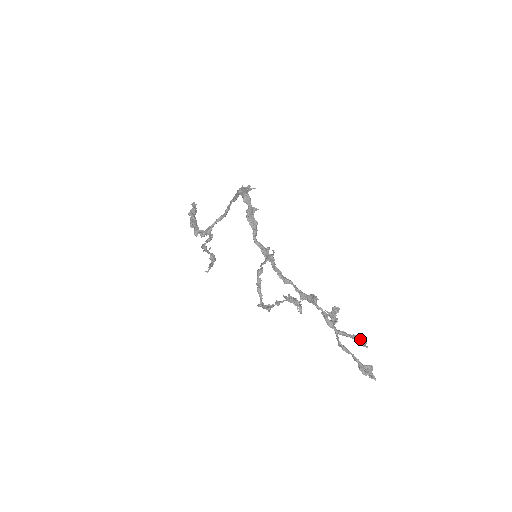
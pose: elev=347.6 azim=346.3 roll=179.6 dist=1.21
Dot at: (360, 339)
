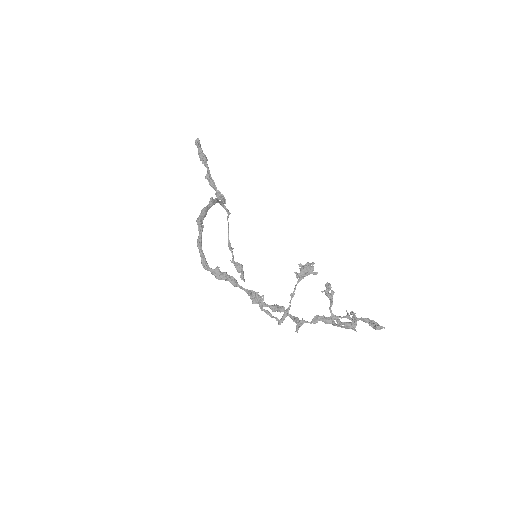
Dot at: (348, 328)
